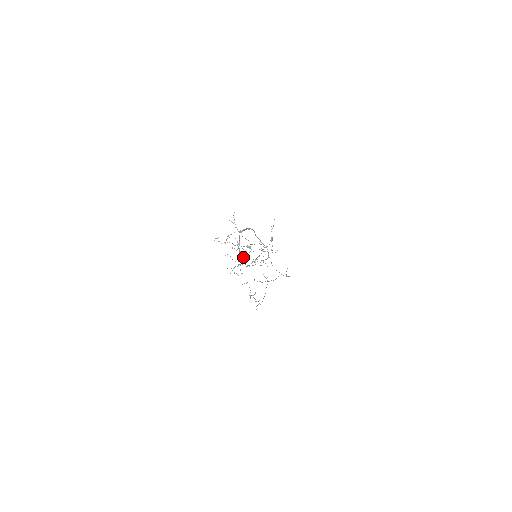
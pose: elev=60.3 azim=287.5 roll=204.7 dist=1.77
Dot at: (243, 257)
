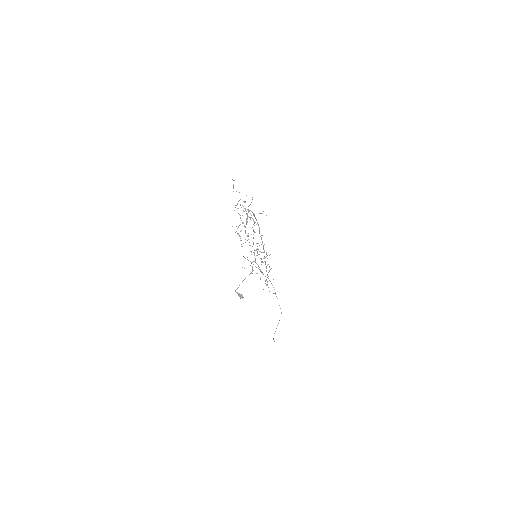
Dot at: (251, 217)
